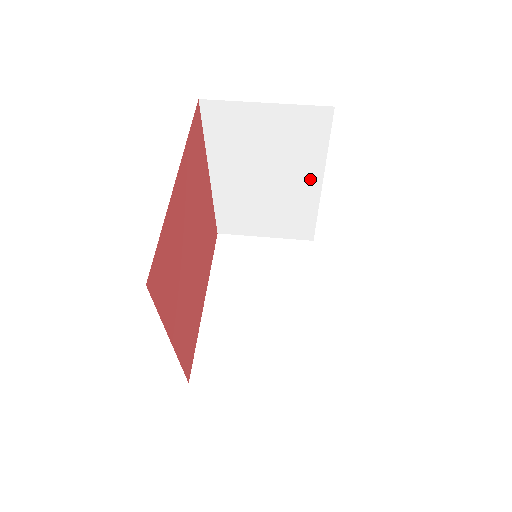
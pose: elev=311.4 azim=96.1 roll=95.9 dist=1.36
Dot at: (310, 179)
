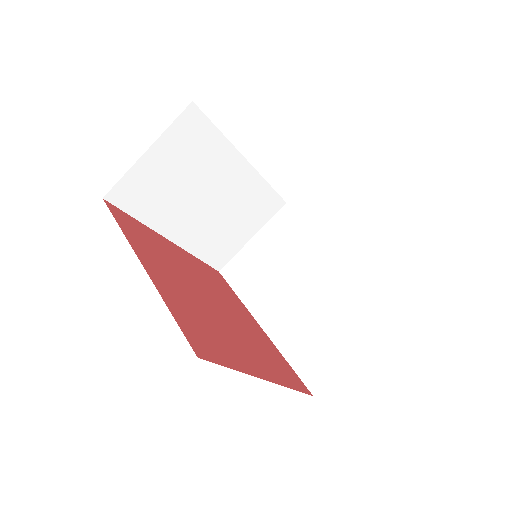
Dot at: occluded
